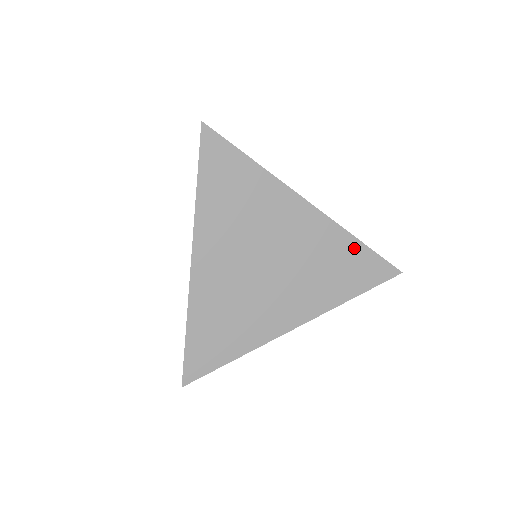
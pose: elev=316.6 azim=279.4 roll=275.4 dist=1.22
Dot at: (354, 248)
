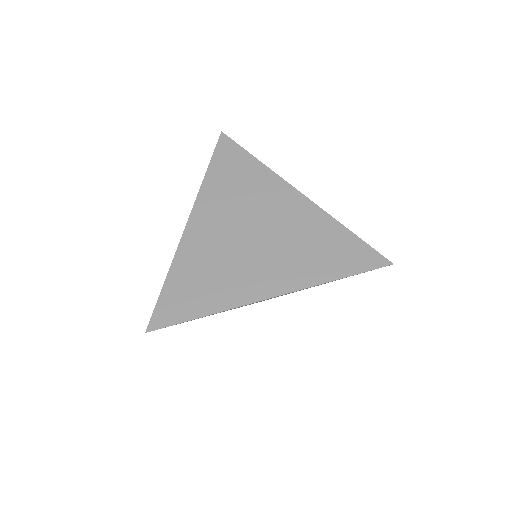
Dot at: (340, 234)
